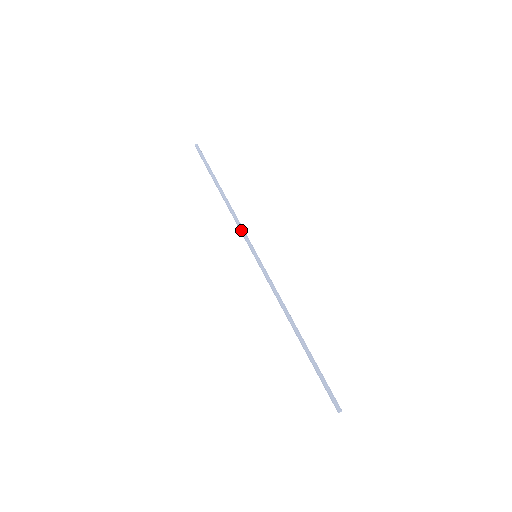
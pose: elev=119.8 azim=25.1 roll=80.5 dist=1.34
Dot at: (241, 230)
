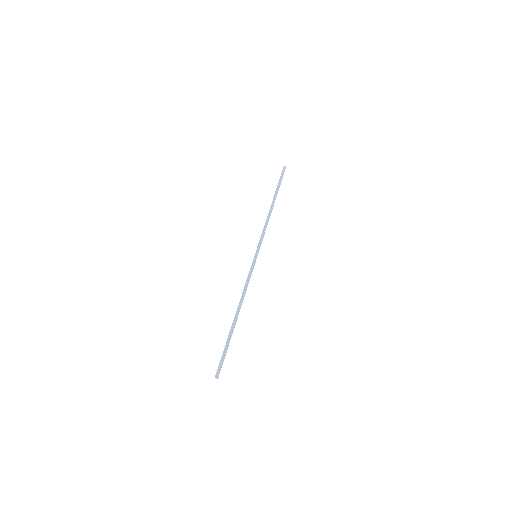
Dot at: (262, 235)
